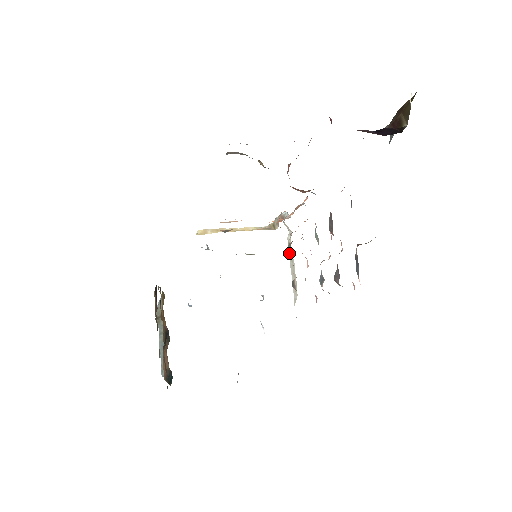
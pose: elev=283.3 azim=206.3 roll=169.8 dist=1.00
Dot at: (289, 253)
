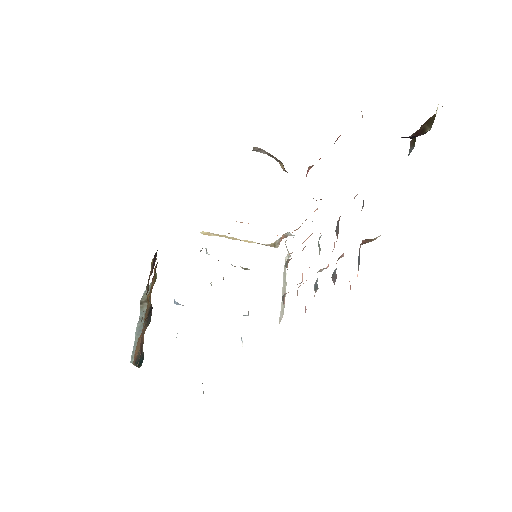
Dot at: (284, 273)
